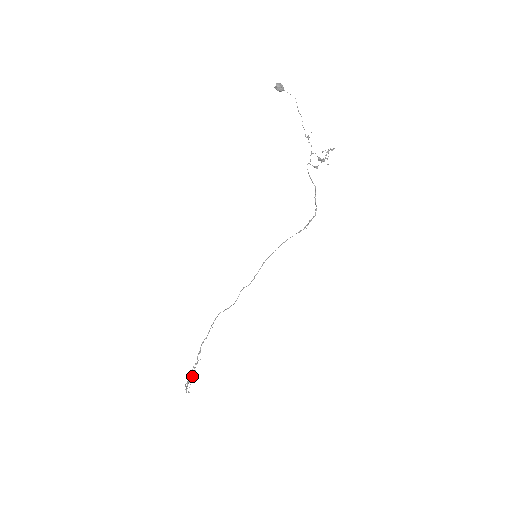
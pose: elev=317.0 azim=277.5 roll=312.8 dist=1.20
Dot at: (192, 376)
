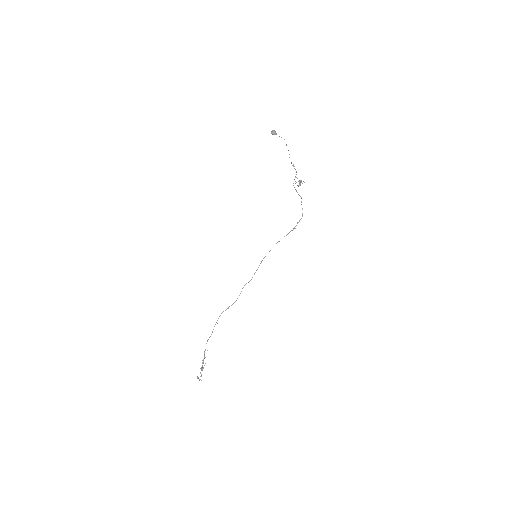
Dot at: occluded
